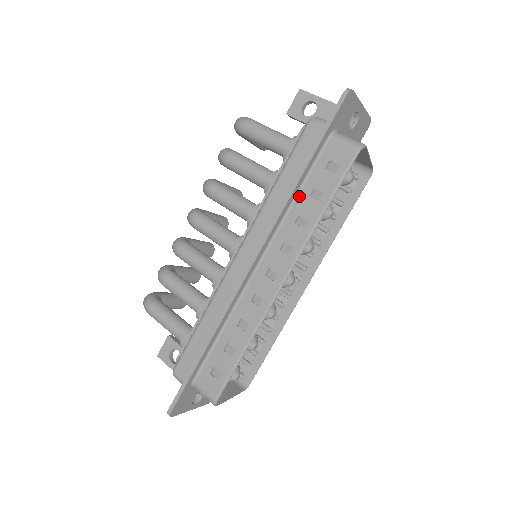
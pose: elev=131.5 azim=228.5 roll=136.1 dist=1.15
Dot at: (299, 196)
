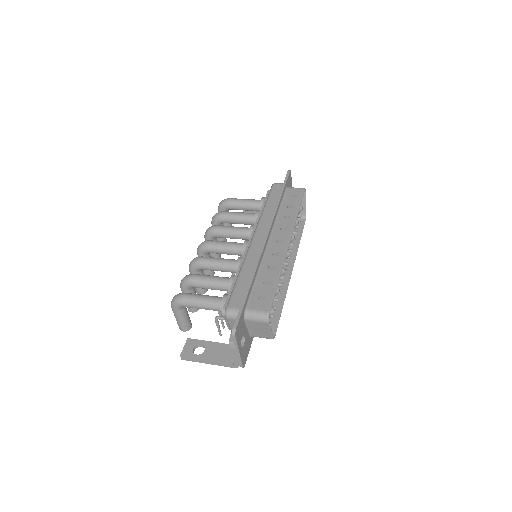
Dot at: (281, 209)
